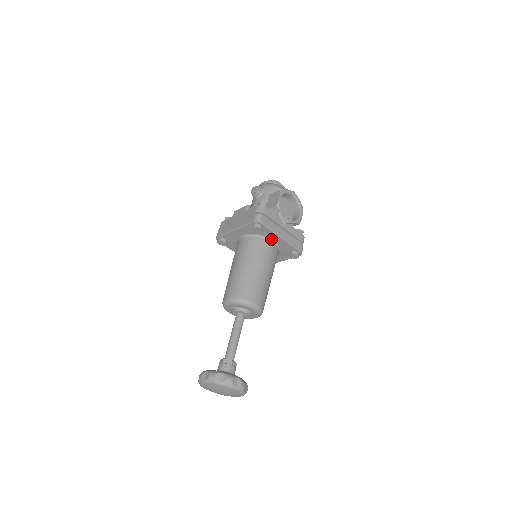
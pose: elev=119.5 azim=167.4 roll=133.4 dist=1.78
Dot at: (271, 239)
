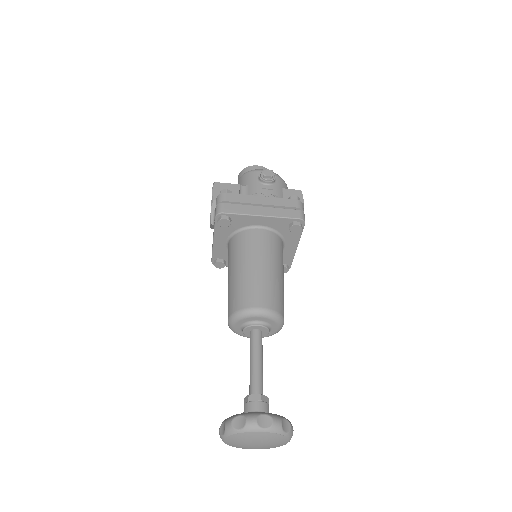
Dot at: (285, 244)
